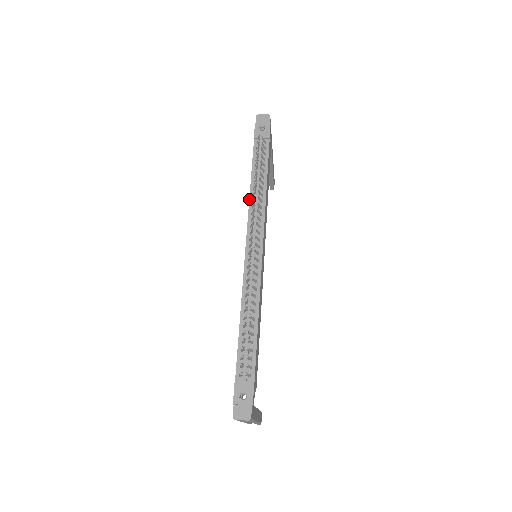
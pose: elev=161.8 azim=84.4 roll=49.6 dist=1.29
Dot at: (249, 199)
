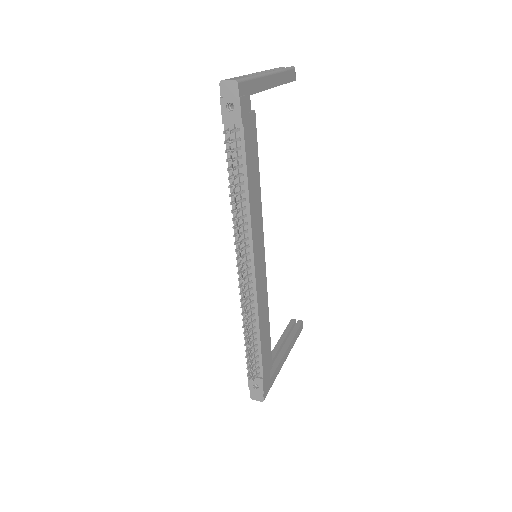
Dot at: occluded
